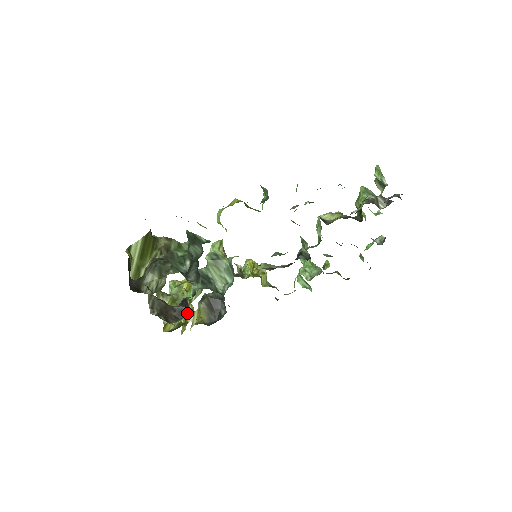
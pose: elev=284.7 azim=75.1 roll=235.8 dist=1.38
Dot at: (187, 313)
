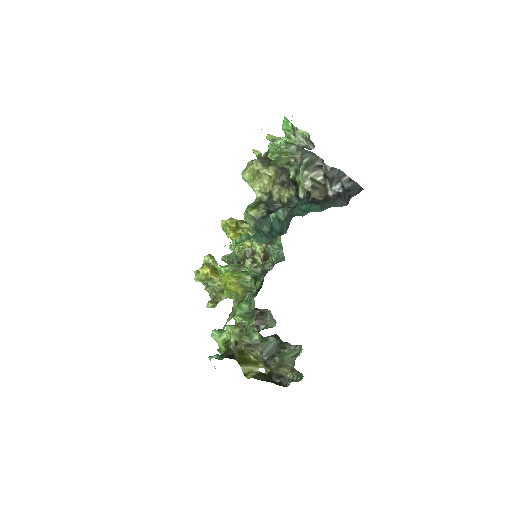
Dot at: (266, 310)
